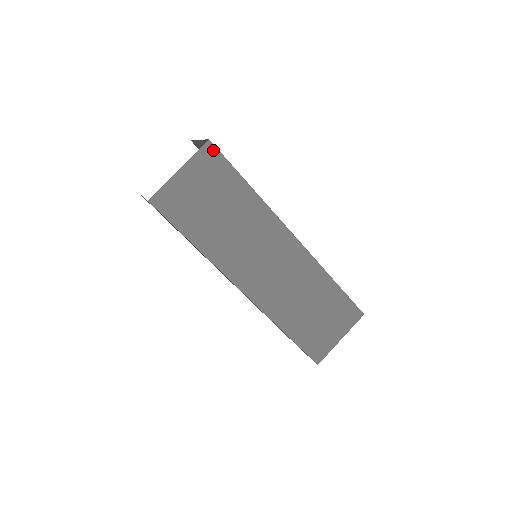
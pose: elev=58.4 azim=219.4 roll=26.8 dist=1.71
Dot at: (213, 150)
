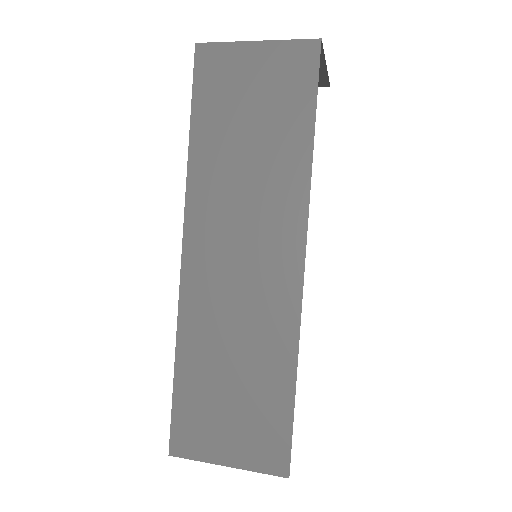
Dot at: (314, 55)
